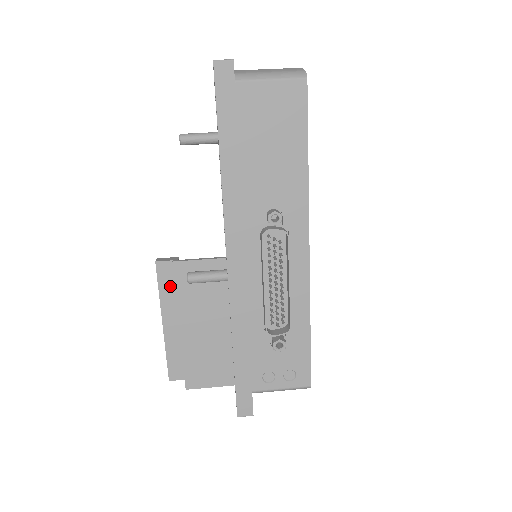
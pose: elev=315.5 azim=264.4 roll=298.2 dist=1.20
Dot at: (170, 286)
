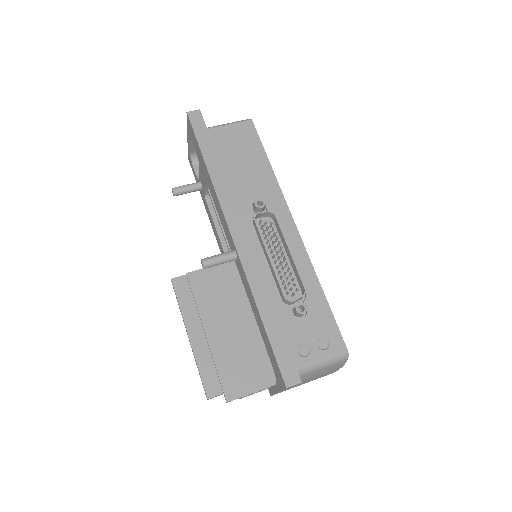
Dot at: (188, 298)
